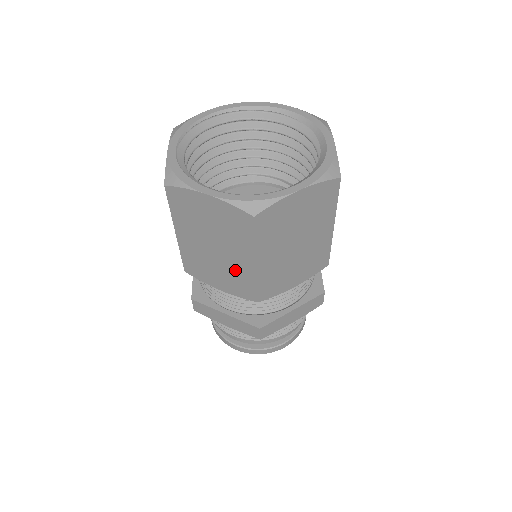
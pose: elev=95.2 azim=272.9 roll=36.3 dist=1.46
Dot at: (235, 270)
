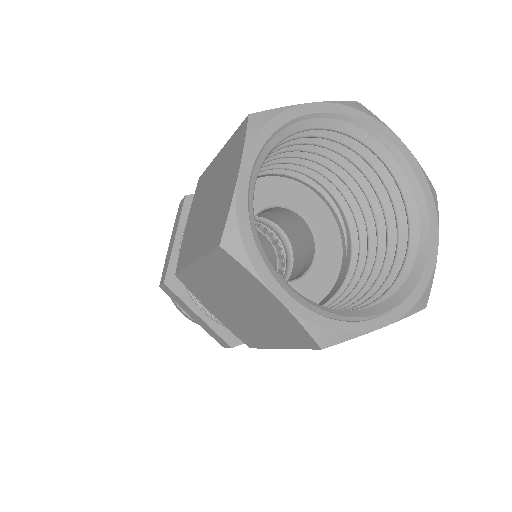
Dot at: (247, 328)
